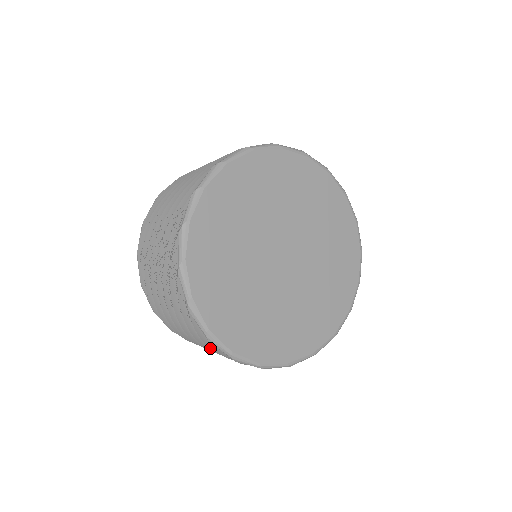
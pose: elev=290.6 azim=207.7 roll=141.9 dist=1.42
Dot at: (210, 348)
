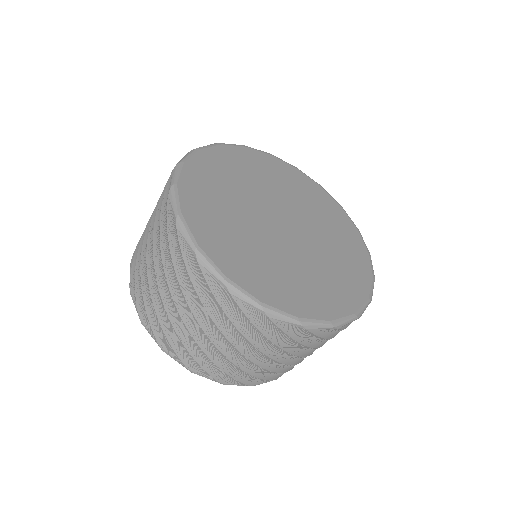
Dot at: (201, 299)
